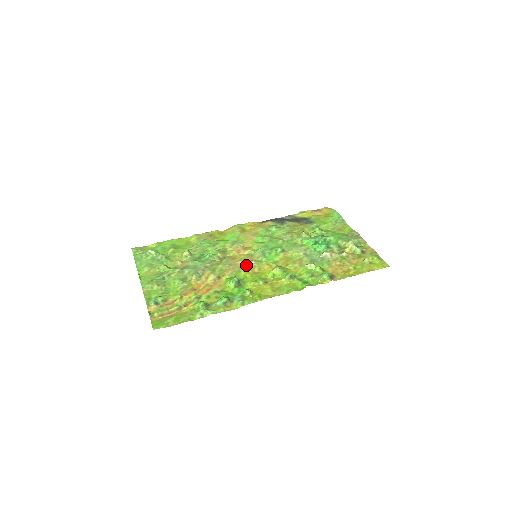
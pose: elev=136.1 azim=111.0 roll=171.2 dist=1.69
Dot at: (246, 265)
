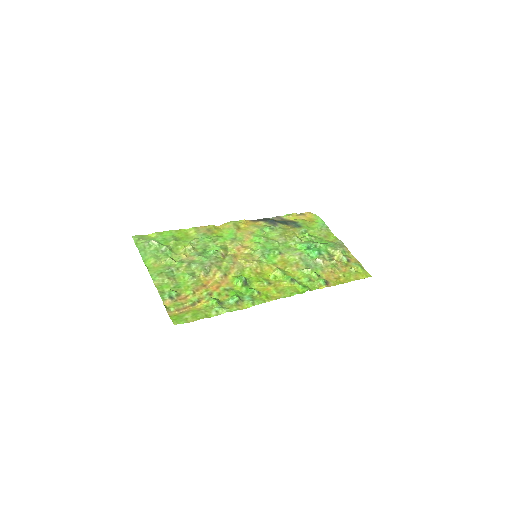
Dot at: (249, 265)
